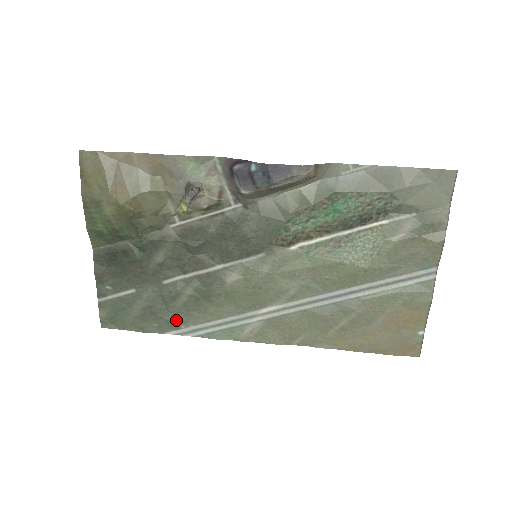
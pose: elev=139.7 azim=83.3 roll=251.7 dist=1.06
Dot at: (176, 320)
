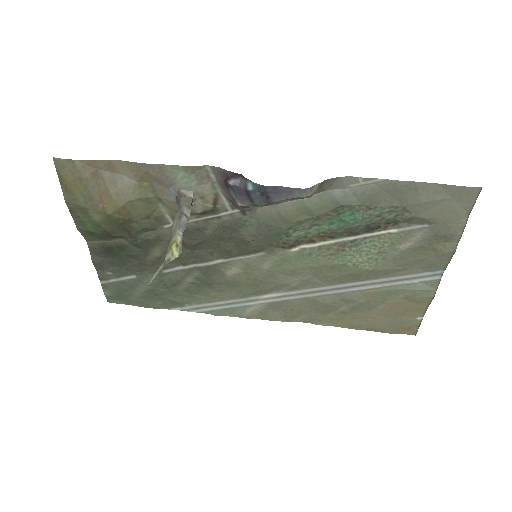
Dot at: (179, 300)
